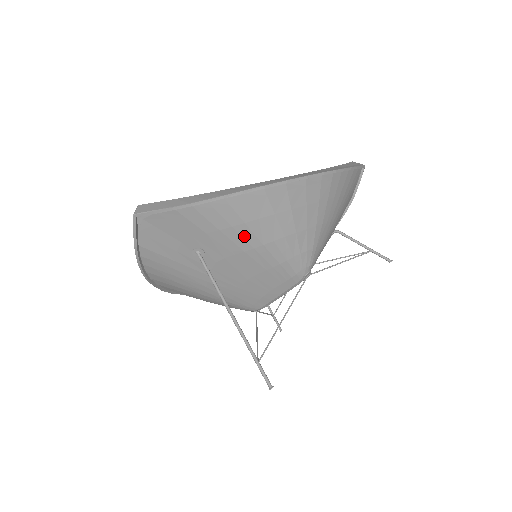
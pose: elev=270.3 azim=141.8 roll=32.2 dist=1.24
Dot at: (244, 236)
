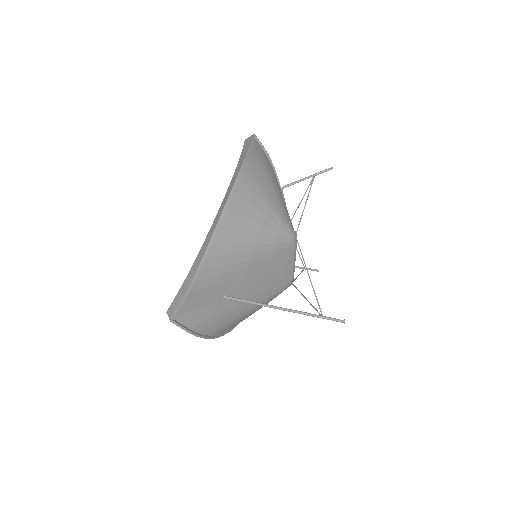
Dot at: (237, 261)
